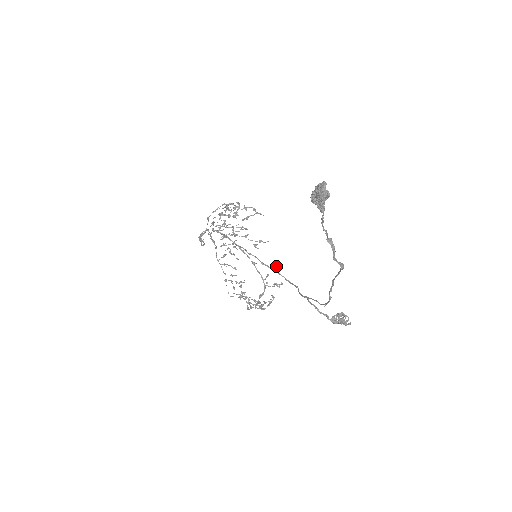
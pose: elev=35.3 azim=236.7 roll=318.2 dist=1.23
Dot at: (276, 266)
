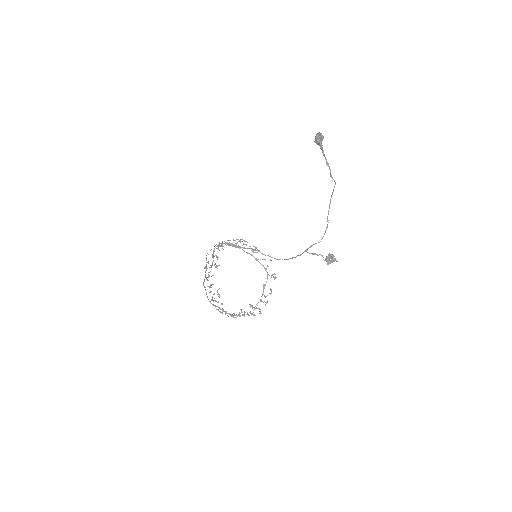
Dot at: (271, 260)
